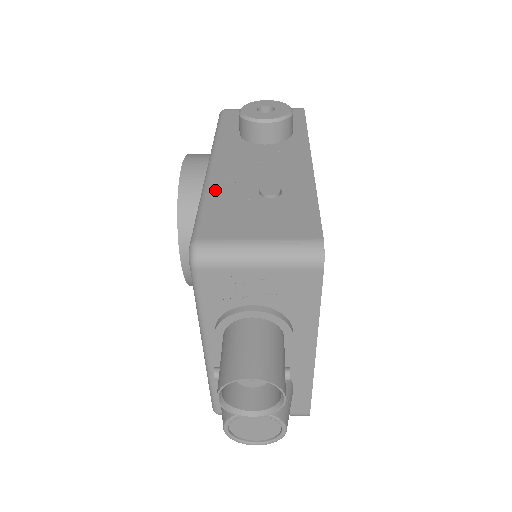
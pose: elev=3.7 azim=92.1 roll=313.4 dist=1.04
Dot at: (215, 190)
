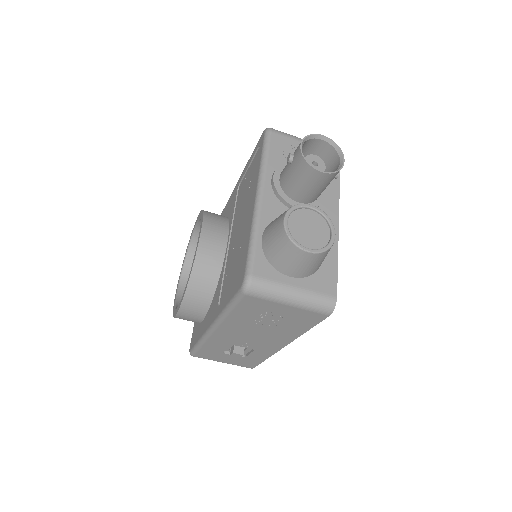
Dot at: occluded
